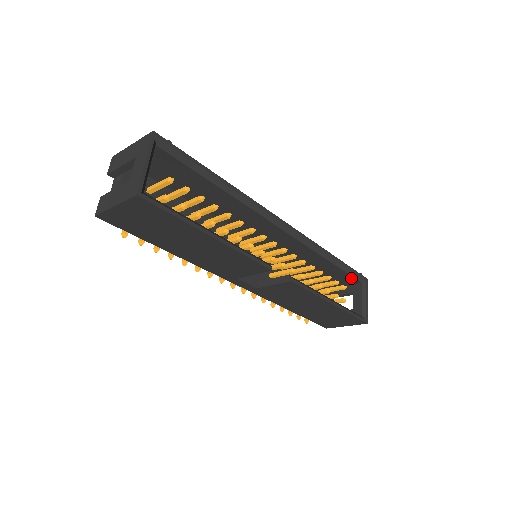
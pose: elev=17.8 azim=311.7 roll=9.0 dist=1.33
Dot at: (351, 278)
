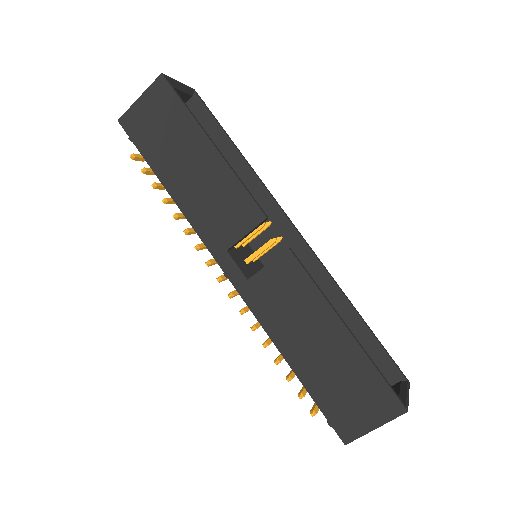
Dot at: (383, 365)
